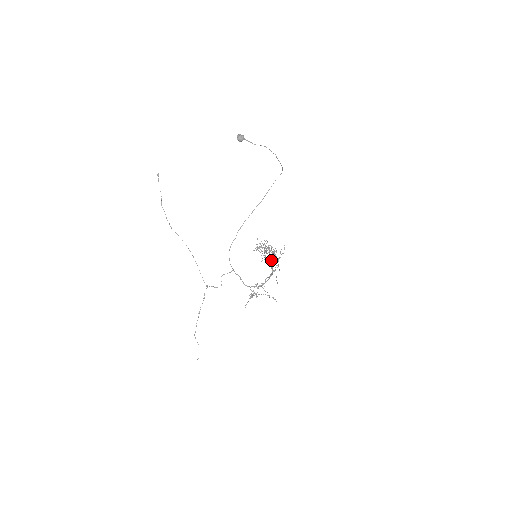
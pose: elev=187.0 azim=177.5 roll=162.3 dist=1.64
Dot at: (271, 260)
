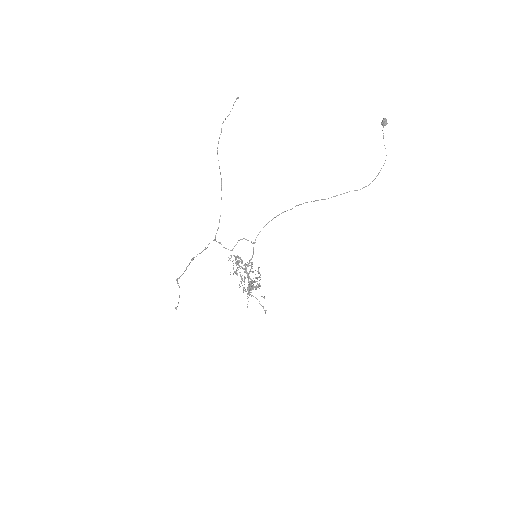
Dot at: occluded
